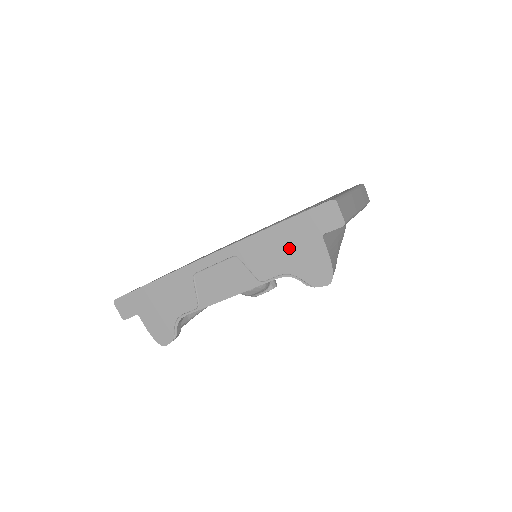
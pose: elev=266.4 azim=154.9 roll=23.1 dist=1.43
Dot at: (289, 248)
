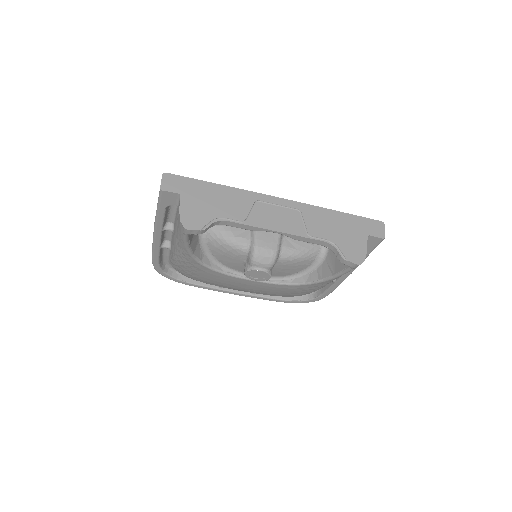
Dot at: (342, 229)
